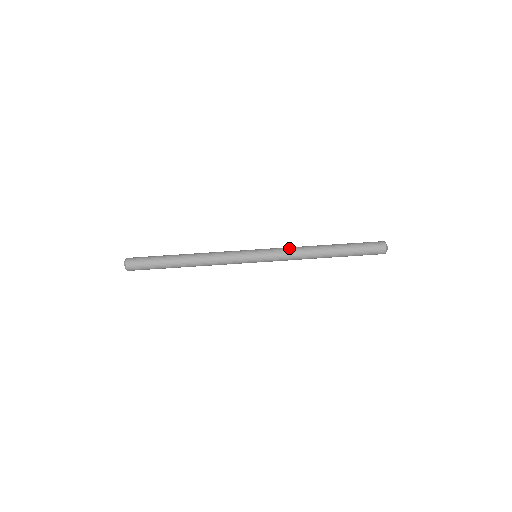
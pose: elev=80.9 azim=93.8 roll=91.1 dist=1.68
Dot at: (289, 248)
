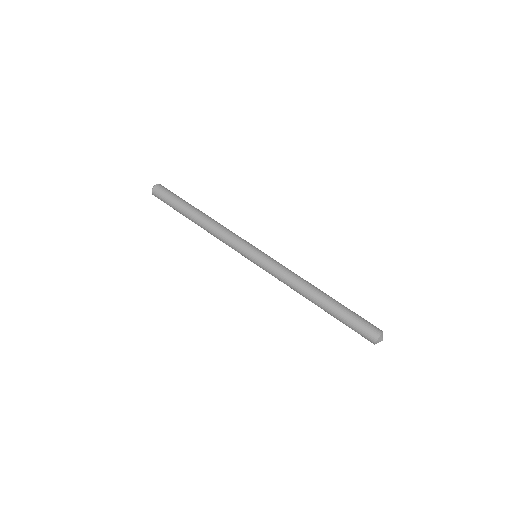
Dot at: (286, 271)
